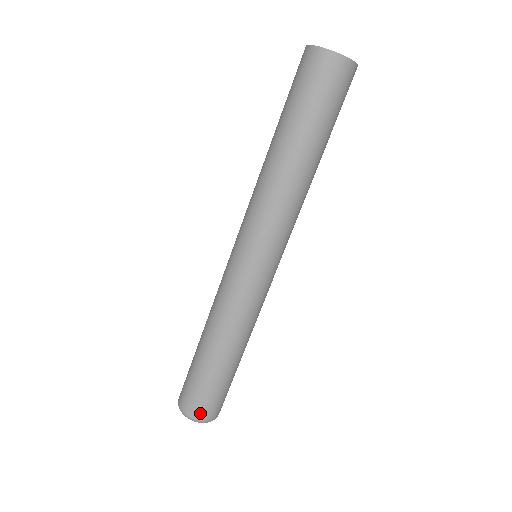
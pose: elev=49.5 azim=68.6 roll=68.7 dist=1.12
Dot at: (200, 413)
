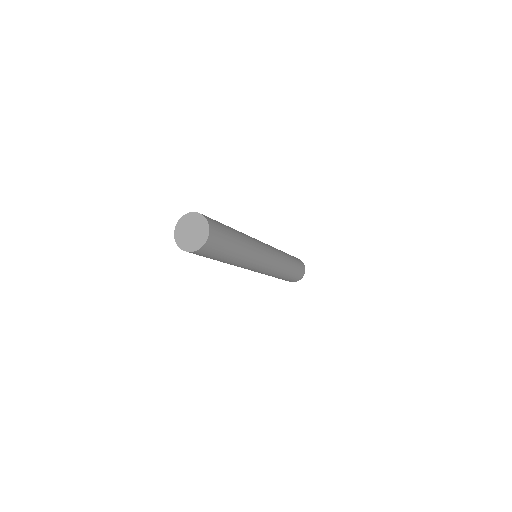
Dot at: occluded
